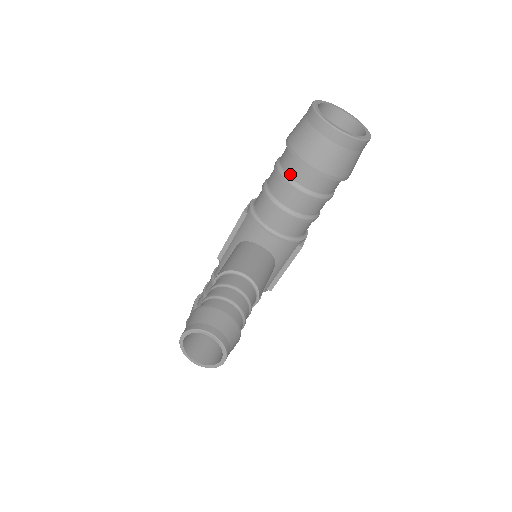
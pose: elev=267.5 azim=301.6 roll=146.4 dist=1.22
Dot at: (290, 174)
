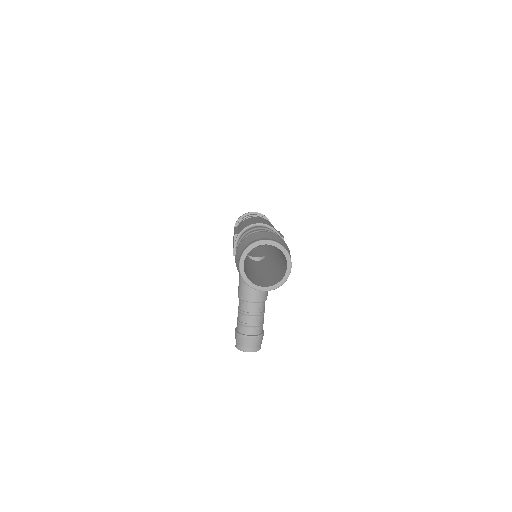
Dot at: occluded
